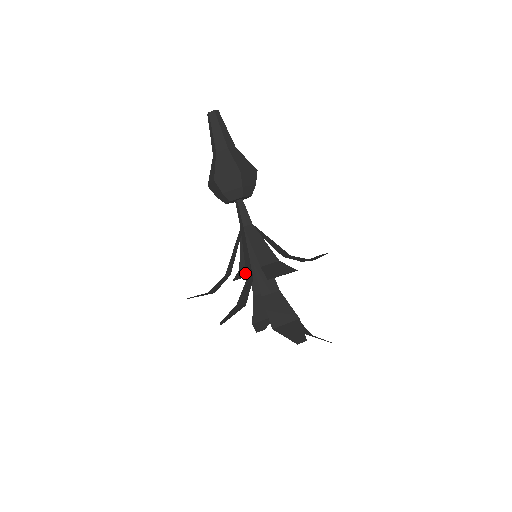
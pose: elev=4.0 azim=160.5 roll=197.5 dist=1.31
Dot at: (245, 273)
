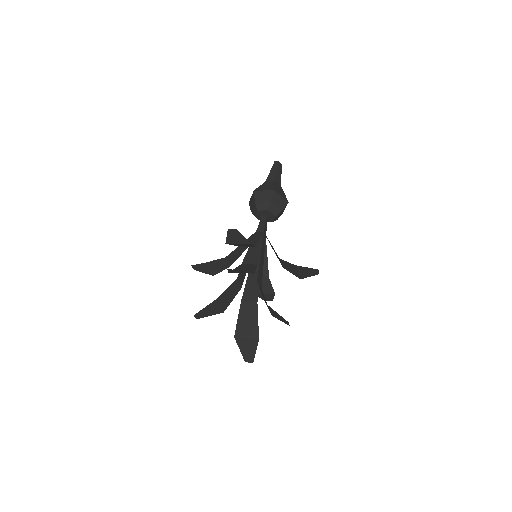
Dot at: (217, 266)
